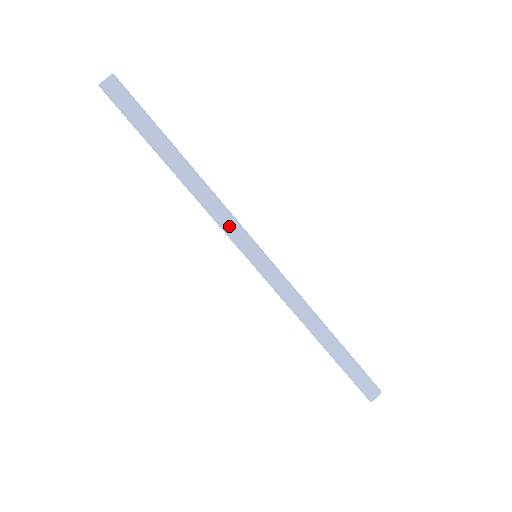
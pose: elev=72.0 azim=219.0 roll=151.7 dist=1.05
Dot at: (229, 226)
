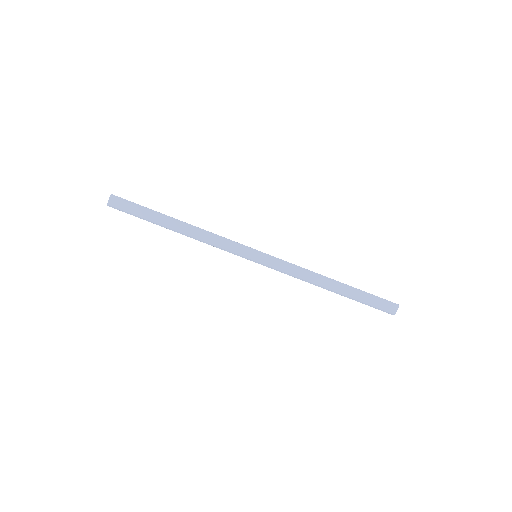
Dot at: (227, 247)
